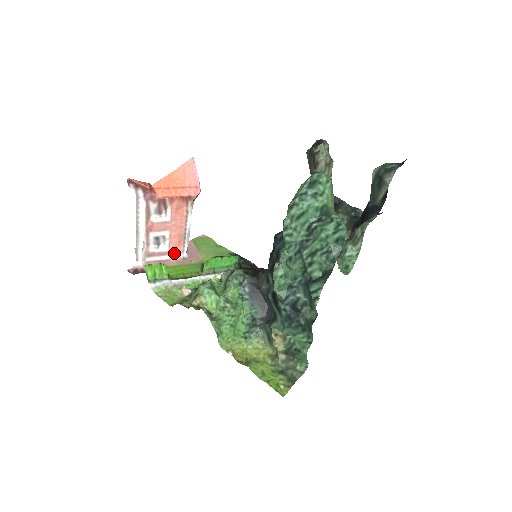
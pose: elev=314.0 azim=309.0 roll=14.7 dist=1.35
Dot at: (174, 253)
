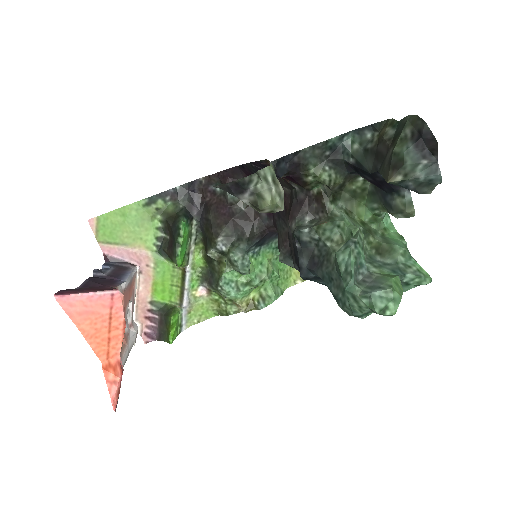
Dot at: (133, 286)
